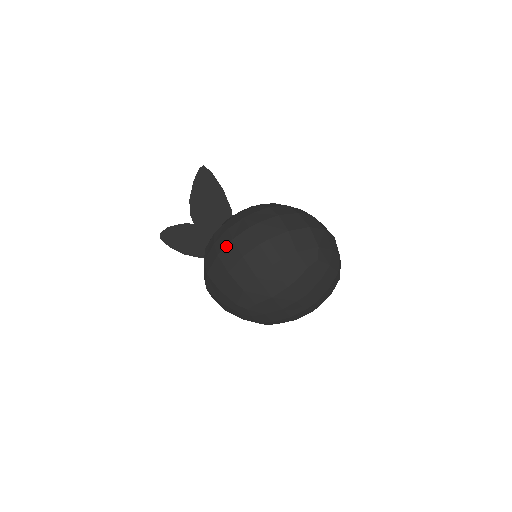
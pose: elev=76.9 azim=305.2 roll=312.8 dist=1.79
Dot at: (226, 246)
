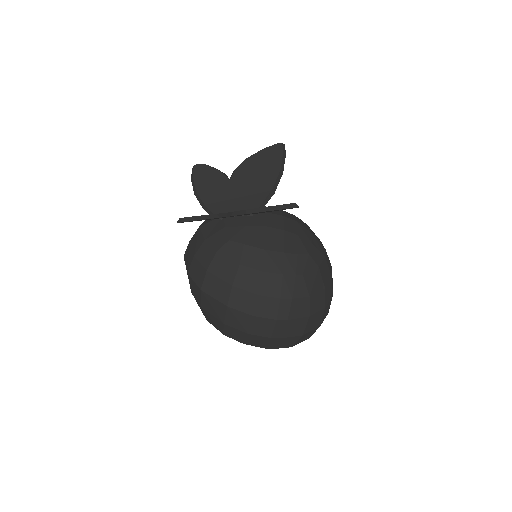
Dot at: (242, 312)
